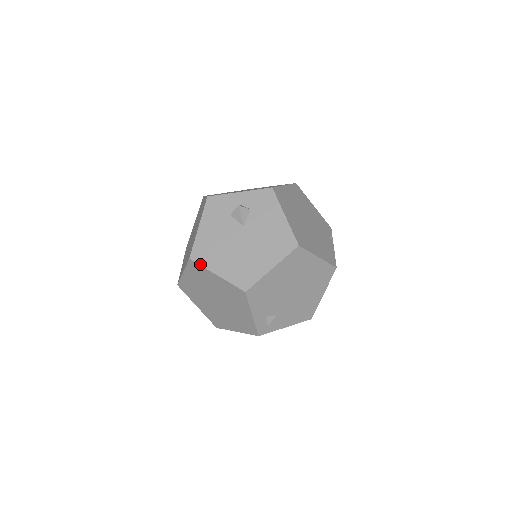
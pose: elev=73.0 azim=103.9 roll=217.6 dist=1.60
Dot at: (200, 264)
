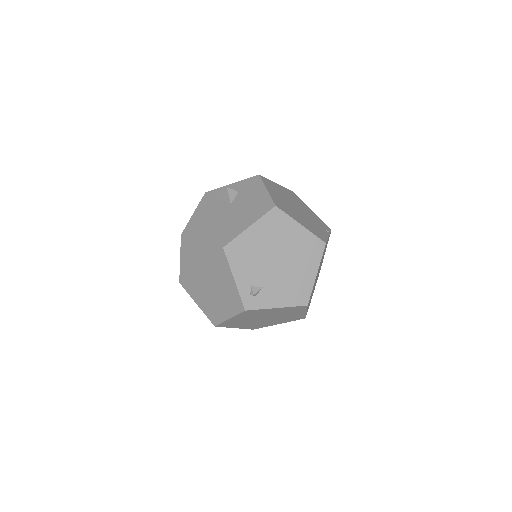
Dot at: (189, 236)
